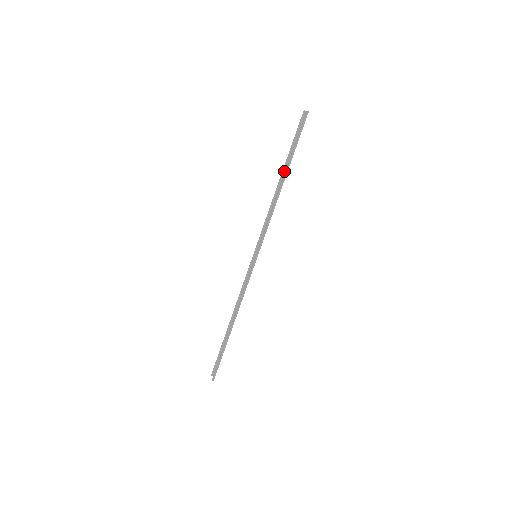
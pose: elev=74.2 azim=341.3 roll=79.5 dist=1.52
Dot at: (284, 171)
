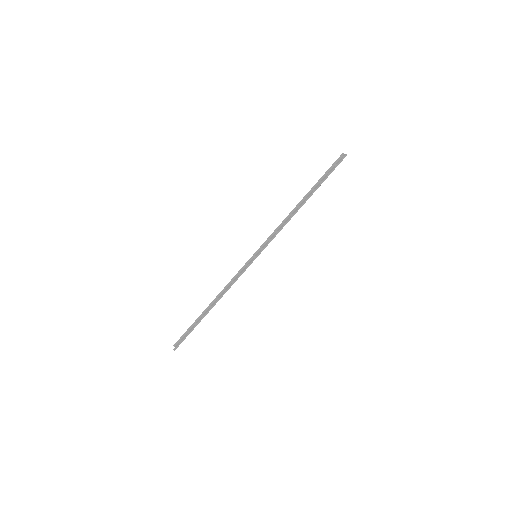
Dot at: (308, 195)
